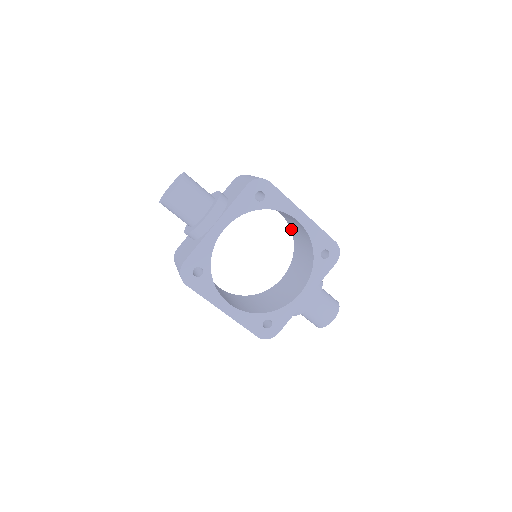
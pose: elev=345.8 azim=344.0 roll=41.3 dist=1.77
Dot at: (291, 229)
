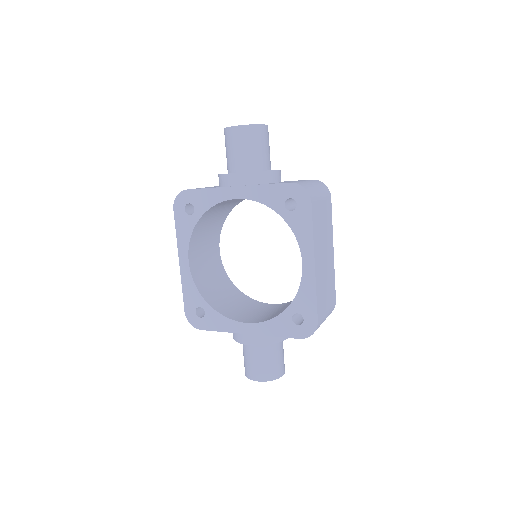
Dot at: occluded
